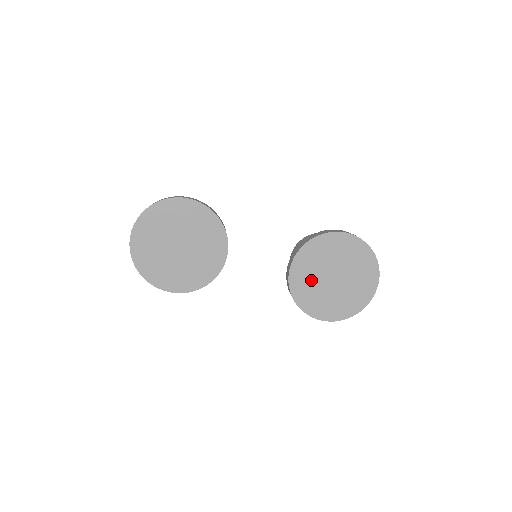
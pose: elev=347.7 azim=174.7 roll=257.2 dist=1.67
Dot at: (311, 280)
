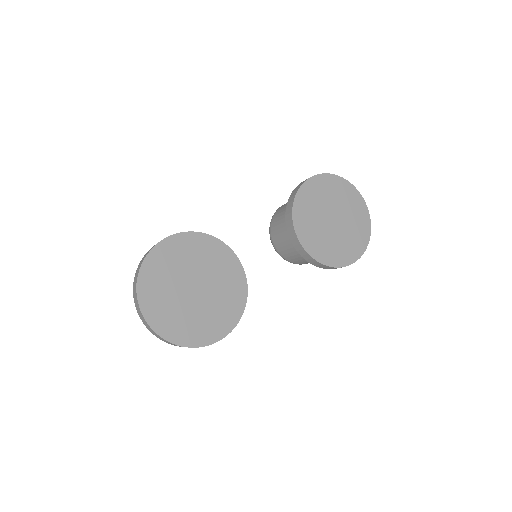
Dot at: (319, 235)
